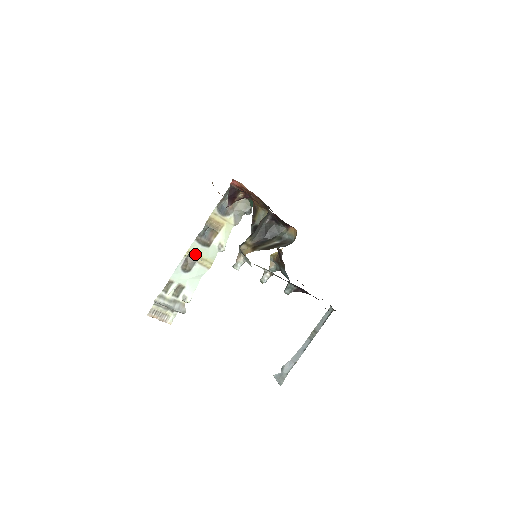
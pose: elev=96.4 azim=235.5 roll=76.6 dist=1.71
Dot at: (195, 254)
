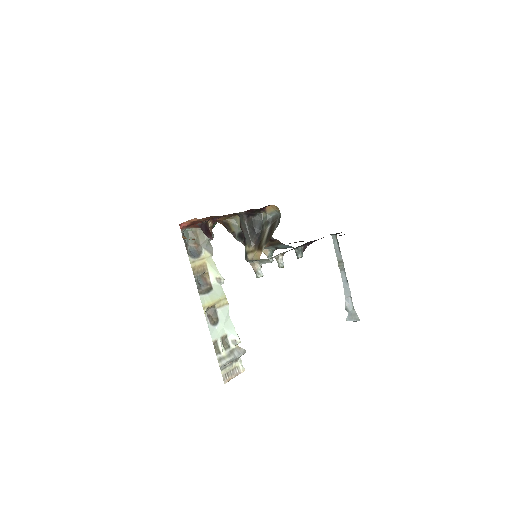
Dot at: (210, 304)
